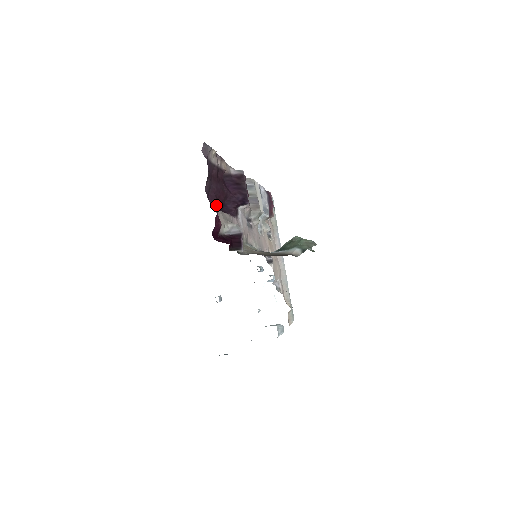
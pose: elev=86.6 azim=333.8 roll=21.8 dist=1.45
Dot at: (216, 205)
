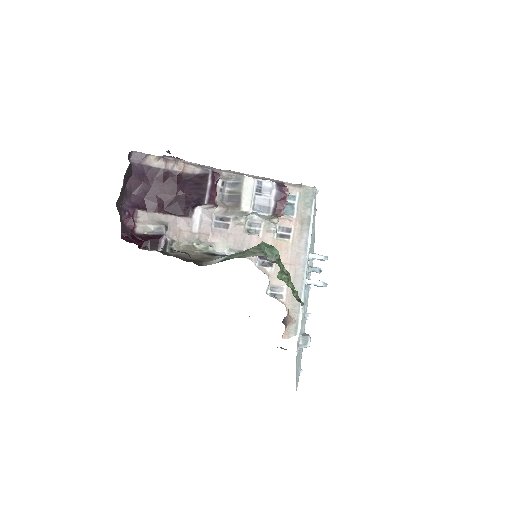
Dot at: (155, 206)
